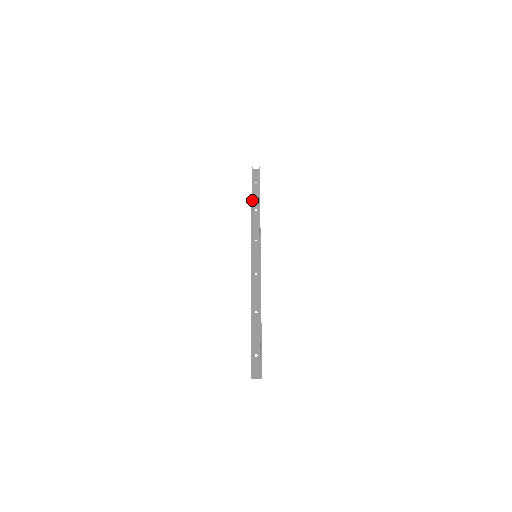
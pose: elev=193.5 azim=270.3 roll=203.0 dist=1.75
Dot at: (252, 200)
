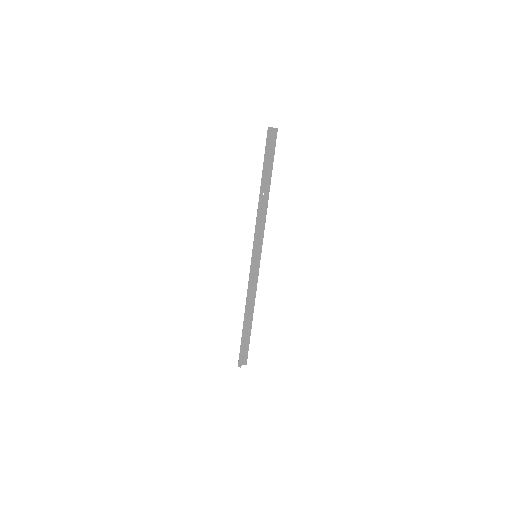
Dot at: (264, 184)
